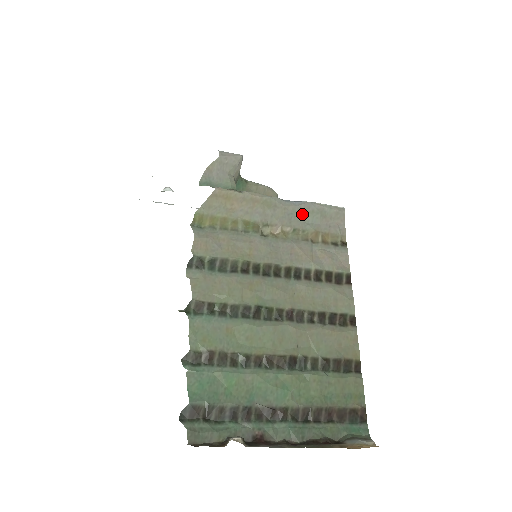
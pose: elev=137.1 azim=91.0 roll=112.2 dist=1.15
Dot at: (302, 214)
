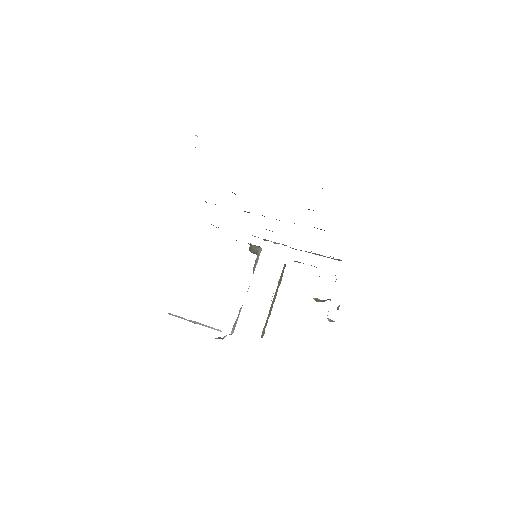
Dot at: occluded
